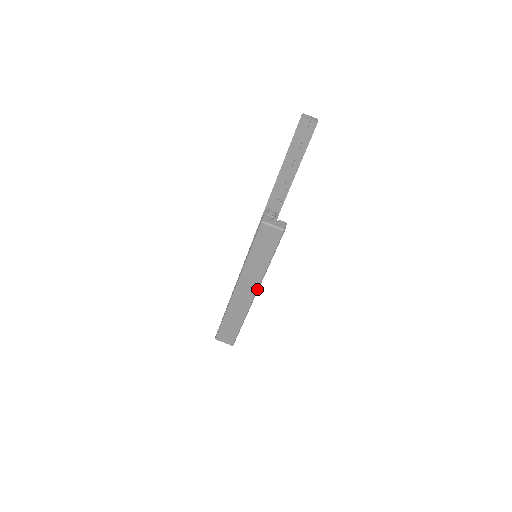
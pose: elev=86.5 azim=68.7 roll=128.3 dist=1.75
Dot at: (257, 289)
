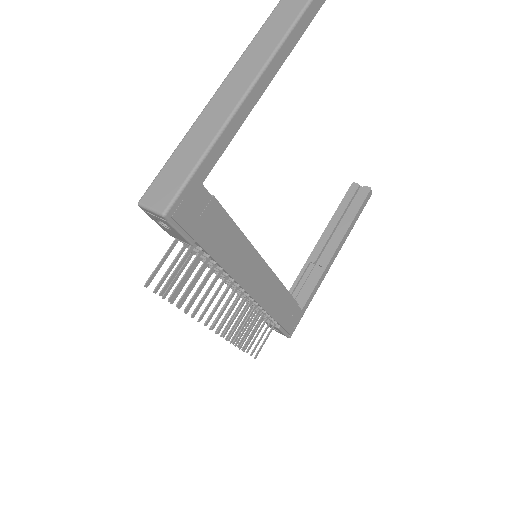
Dot at: (258, 75)
